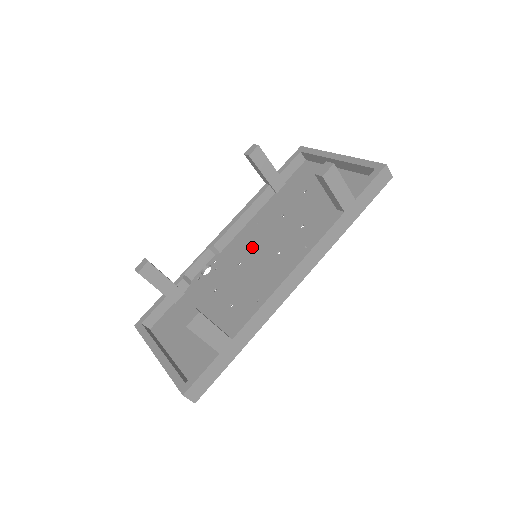
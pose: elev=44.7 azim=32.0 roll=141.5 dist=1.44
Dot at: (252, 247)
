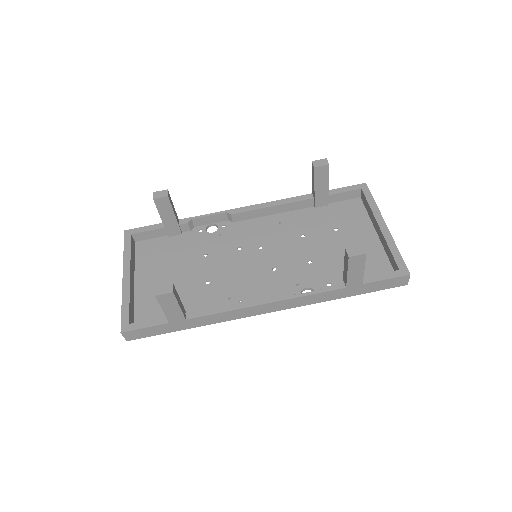
Dot at: (260, 242)
